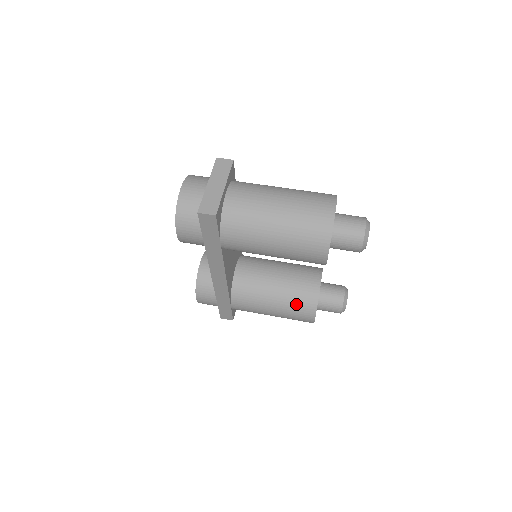
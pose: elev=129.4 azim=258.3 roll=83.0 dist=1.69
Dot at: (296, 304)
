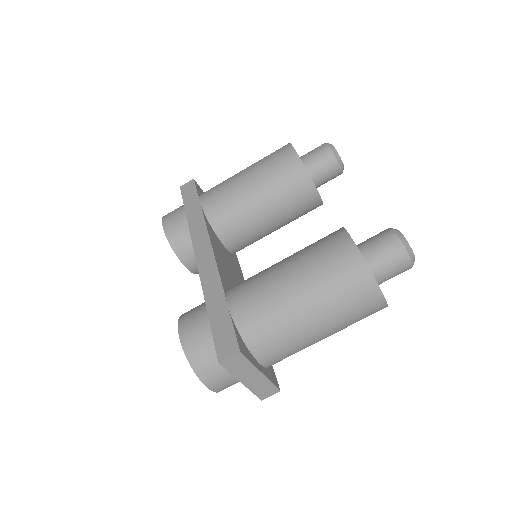
Dot at: occluded
